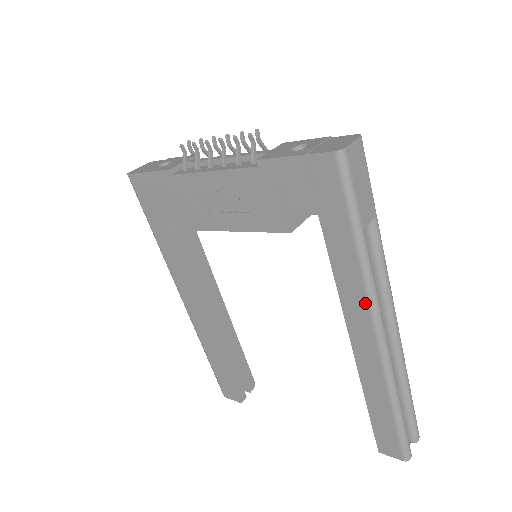
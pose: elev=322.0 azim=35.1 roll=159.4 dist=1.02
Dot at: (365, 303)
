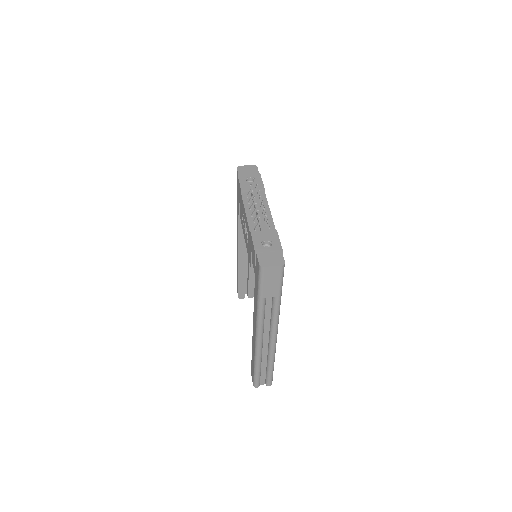
Dot at: (256, 321)
